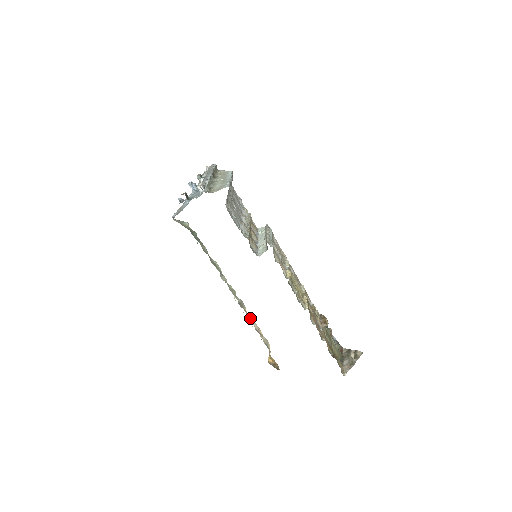
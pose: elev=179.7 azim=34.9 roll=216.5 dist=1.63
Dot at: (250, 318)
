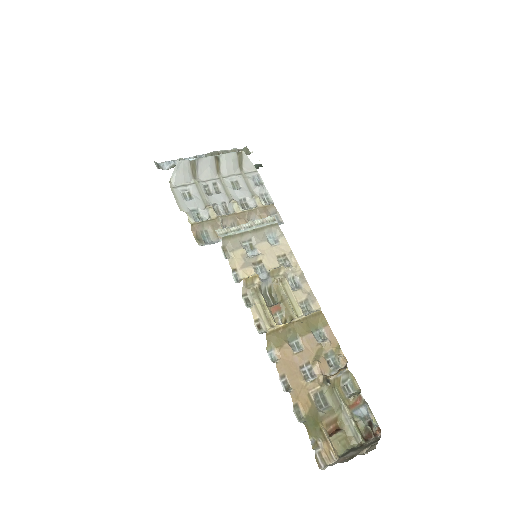
Dot at: occluded
